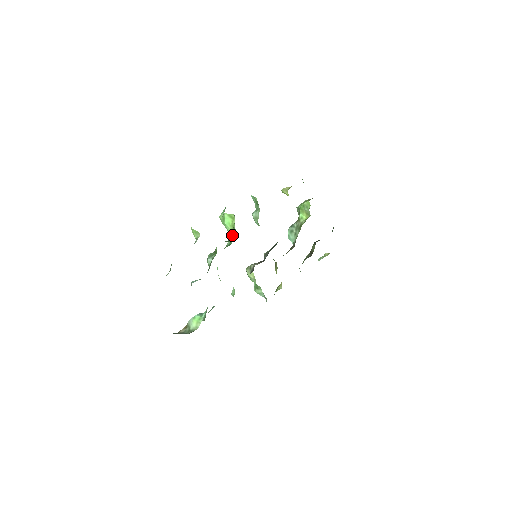
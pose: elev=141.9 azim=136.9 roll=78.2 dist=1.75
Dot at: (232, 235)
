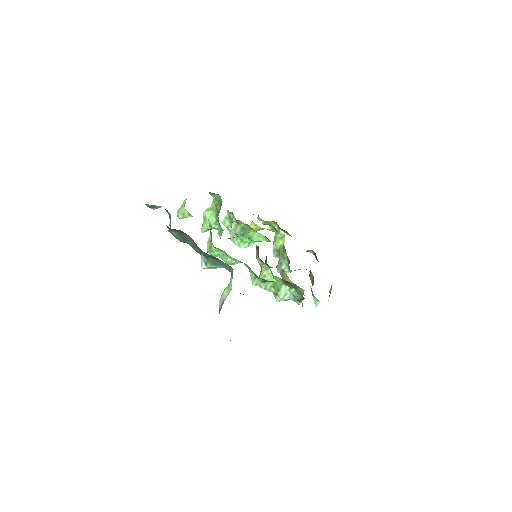
Dot at: (218, 211)
